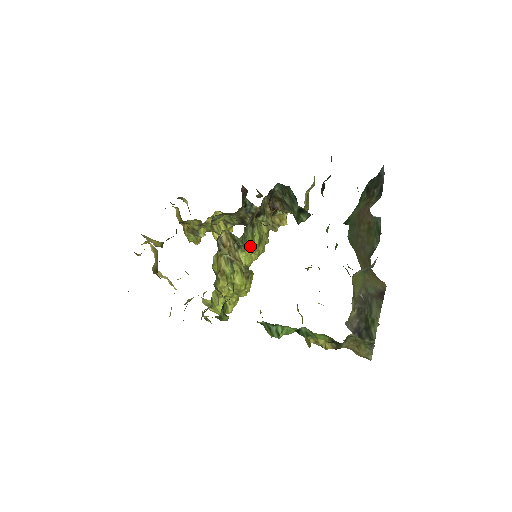
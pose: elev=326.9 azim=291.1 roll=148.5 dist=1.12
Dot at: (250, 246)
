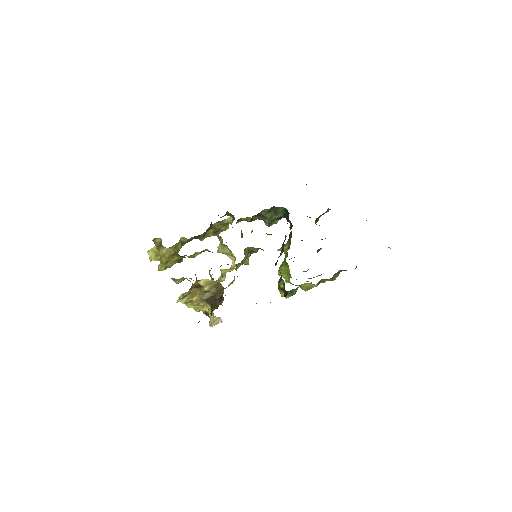
Dot at: occluded
